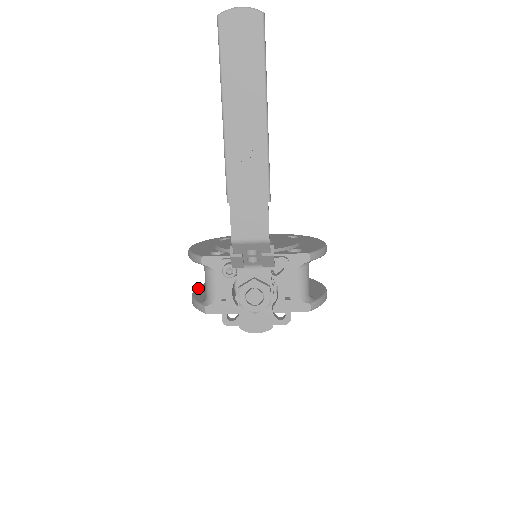
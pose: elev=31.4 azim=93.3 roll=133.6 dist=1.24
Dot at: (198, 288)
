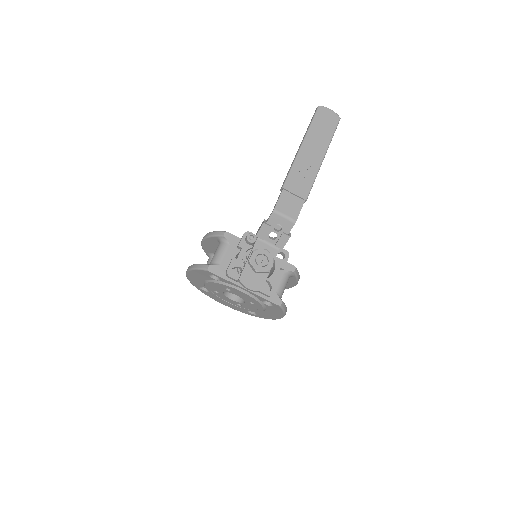
Dot at: occluded
